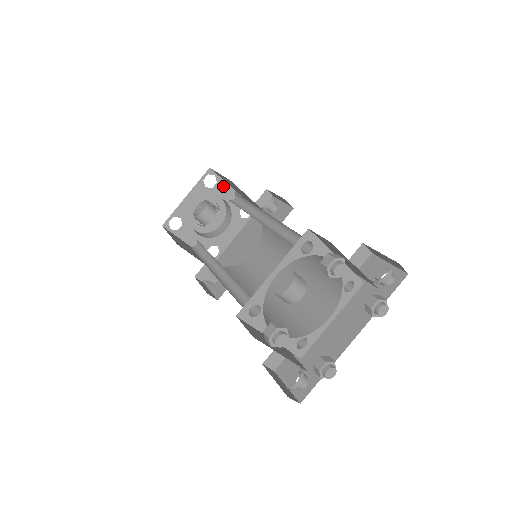
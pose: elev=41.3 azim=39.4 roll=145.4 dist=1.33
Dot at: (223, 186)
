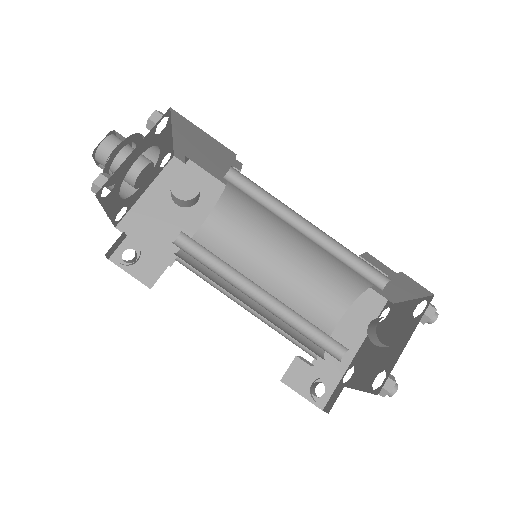
Dot at: (167, 130)
